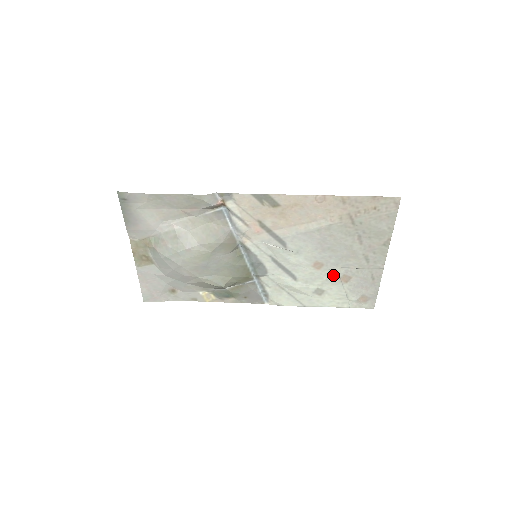
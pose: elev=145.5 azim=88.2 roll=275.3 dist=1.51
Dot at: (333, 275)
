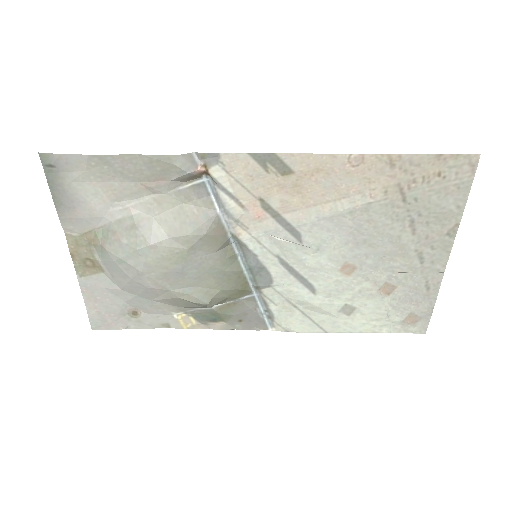
Dot at: (369, 284)
